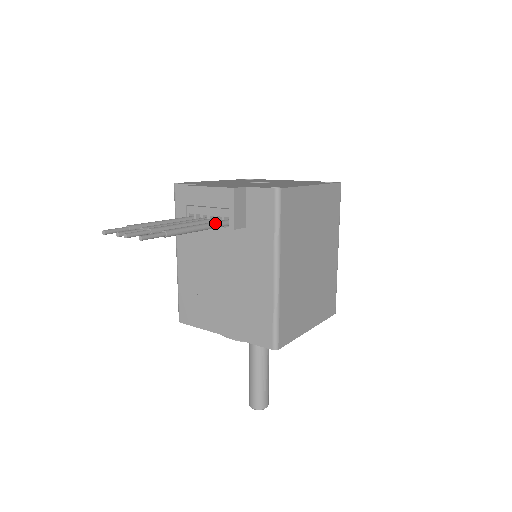
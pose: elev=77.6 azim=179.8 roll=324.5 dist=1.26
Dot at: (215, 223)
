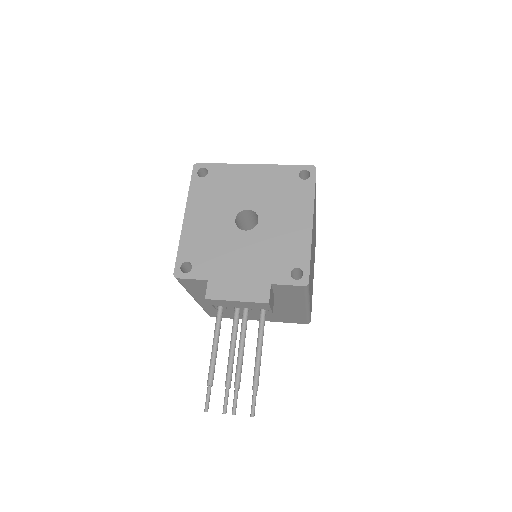
Dot at: (263, 328)
